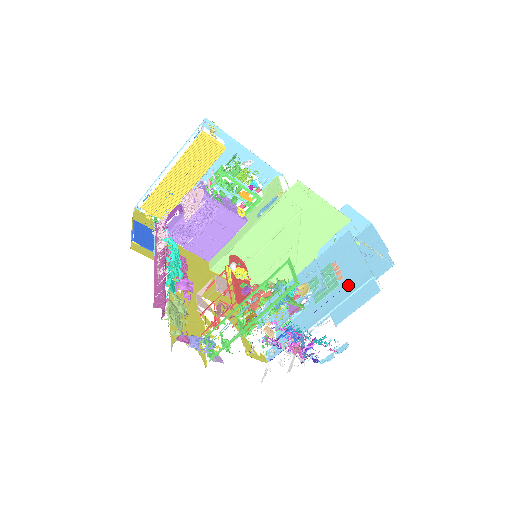
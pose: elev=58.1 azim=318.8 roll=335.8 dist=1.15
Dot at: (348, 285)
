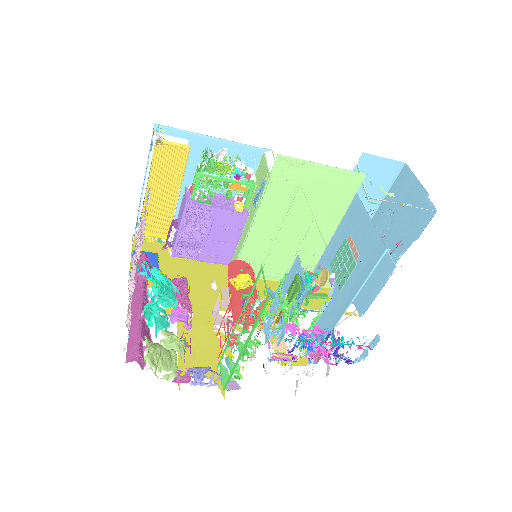
Dot at: (364, 264)
